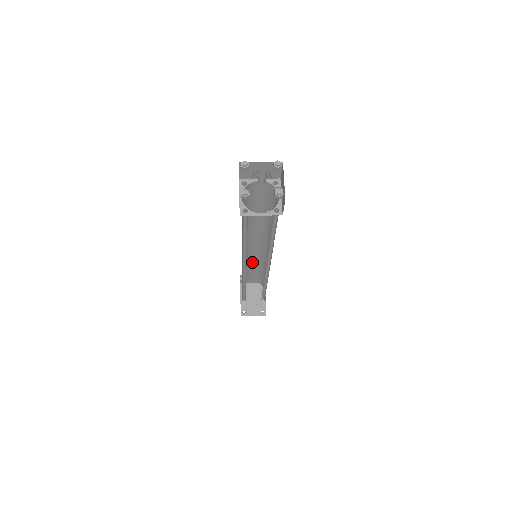
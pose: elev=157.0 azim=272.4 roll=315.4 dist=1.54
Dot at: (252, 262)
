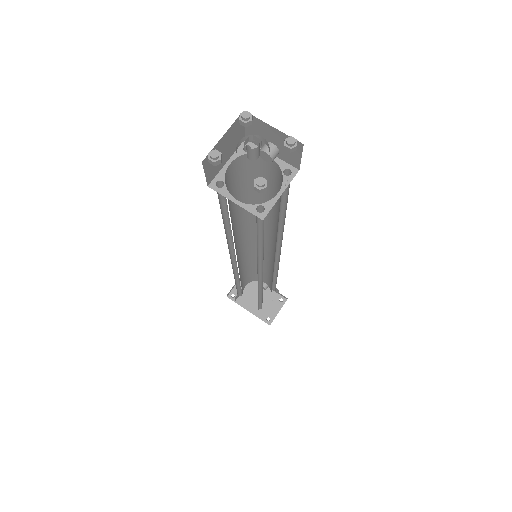
Dot at: (241, 269)
